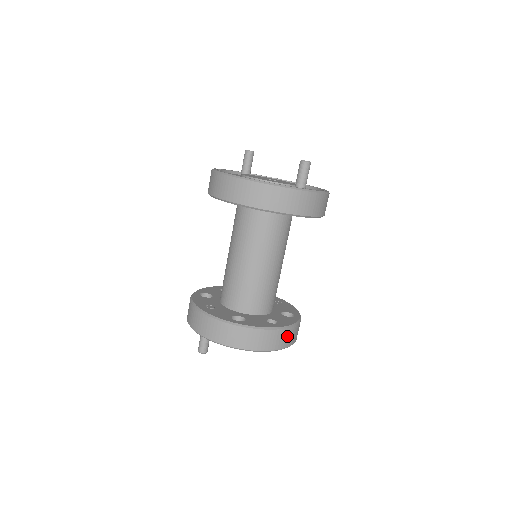
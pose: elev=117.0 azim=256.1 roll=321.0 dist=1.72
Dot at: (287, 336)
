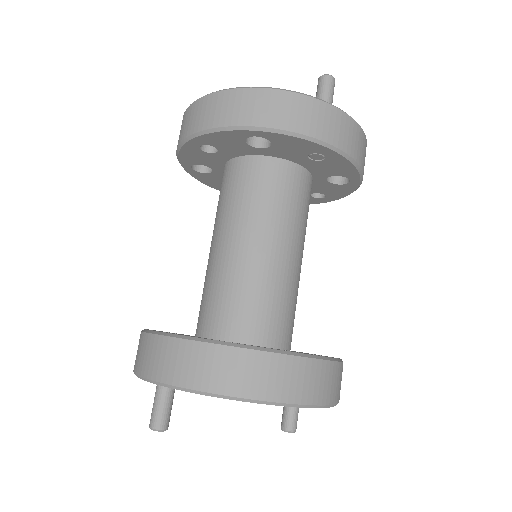
Dot at: (323, 378)
